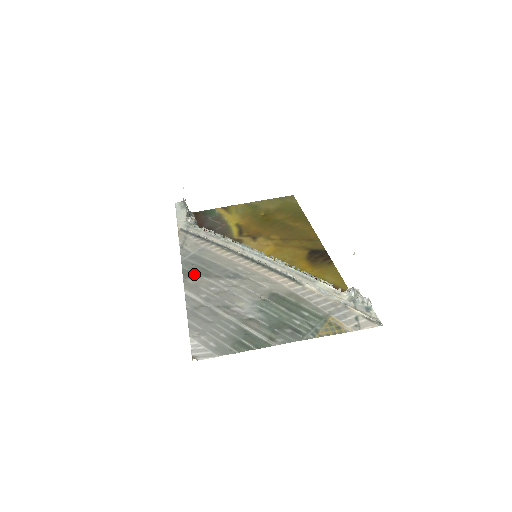
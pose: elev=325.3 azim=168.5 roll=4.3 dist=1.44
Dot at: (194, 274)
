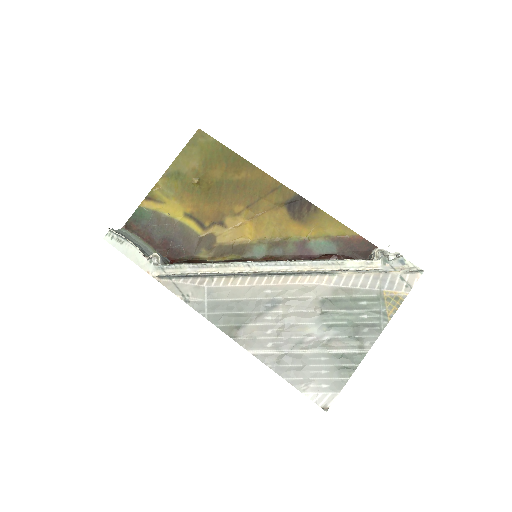
Dot at: (236, 327)
